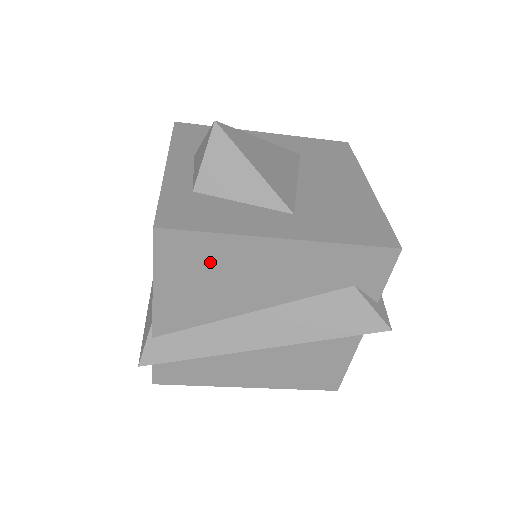
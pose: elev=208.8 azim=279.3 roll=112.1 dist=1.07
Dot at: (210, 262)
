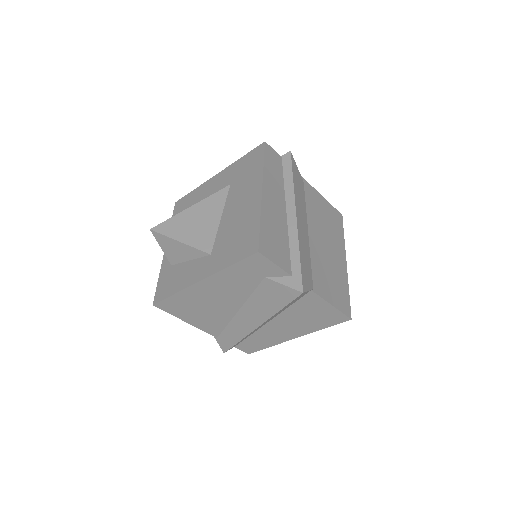
Dot at: (190, 304)
